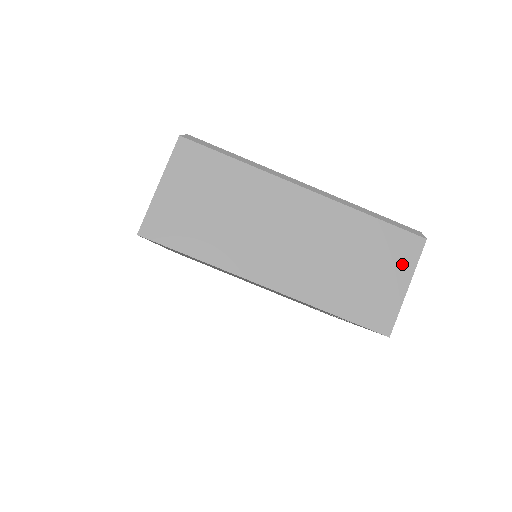
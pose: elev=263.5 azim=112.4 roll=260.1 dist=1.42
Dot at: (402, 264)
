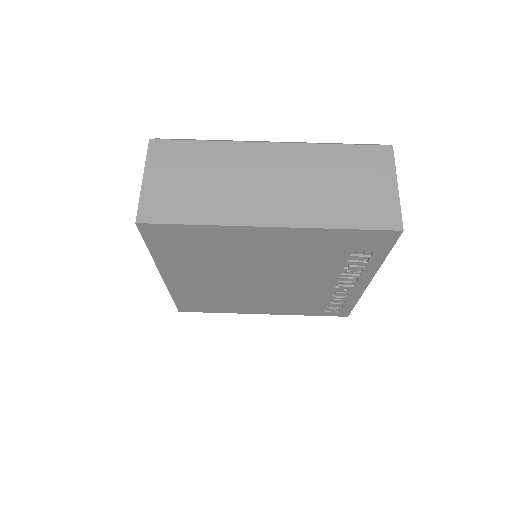
Dot at: (382, 170)
